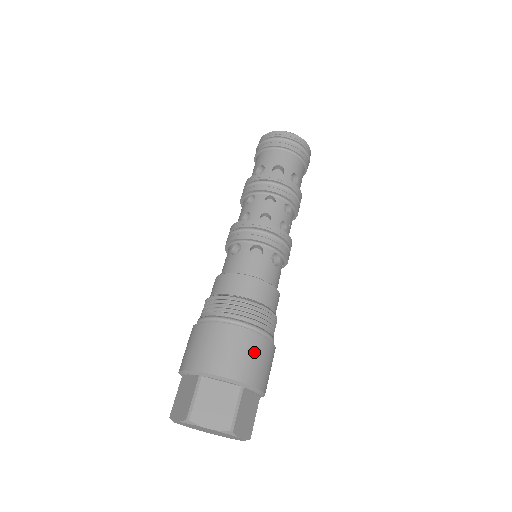
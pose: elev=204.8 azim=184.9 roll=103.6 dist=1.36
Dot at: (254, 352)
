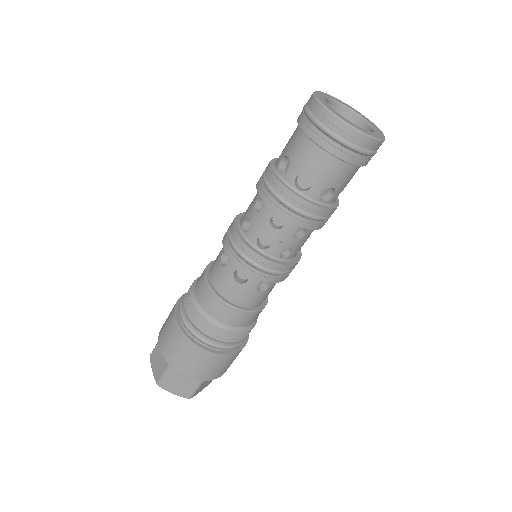
Dot at: (181, 347)
